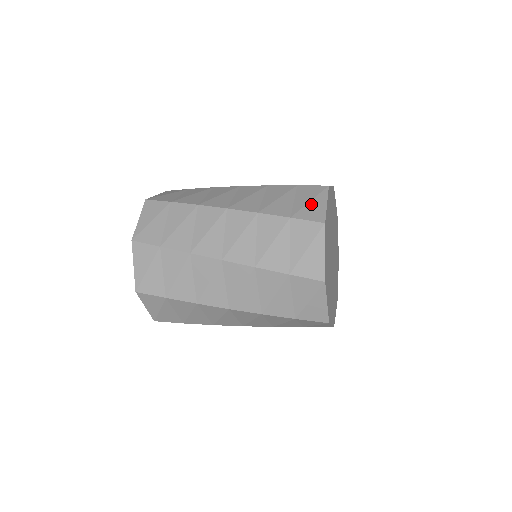
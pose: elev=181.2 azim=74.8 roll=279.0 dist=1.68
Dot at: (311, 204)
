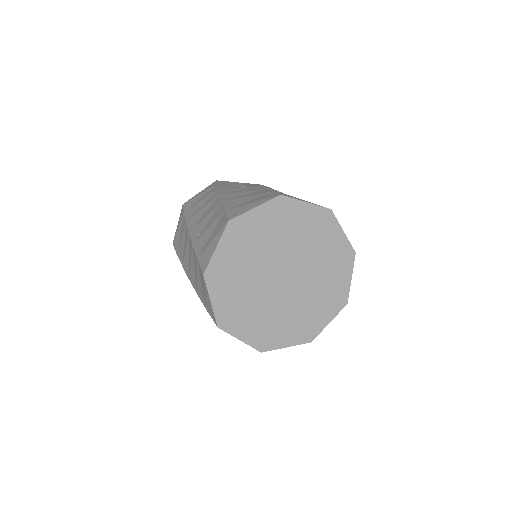
Dot at: (248, 205)
